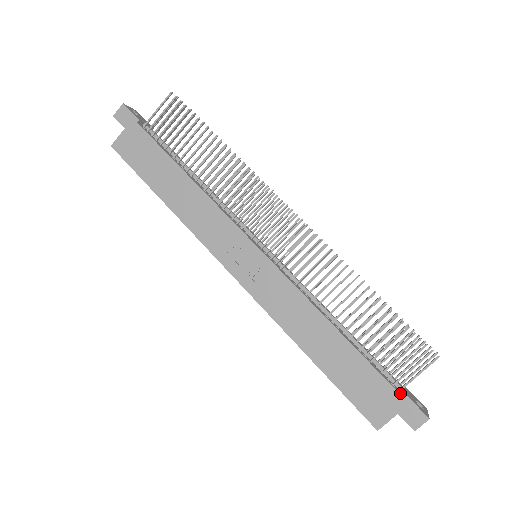
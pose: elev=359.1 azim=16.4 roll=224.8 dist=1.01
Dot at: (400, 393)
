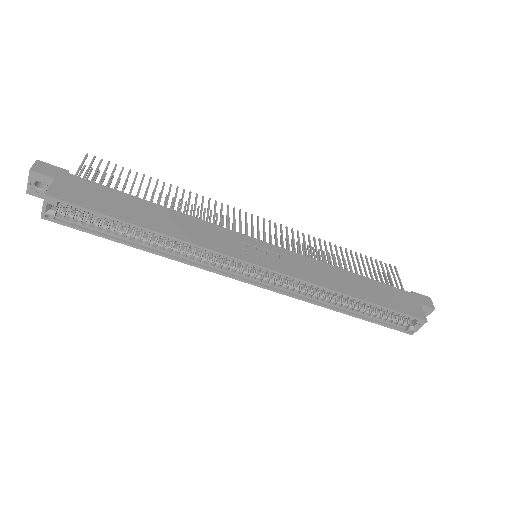
Dot at: (408, 294)
